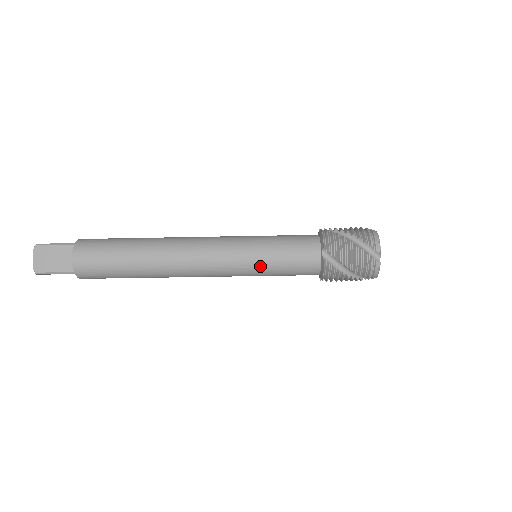
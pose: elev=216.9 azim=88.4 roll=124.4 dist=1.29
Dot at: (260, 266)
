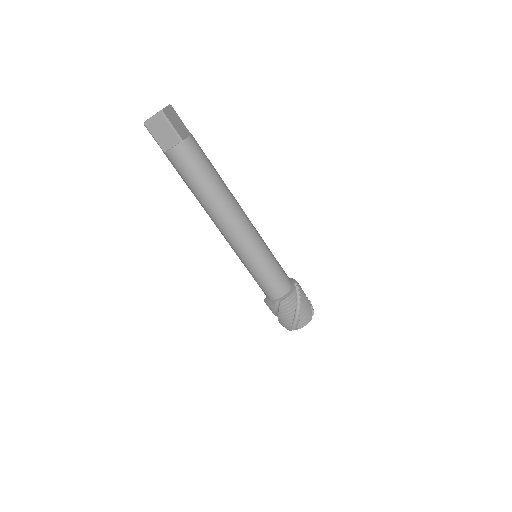
Dot at: (267, 258)
